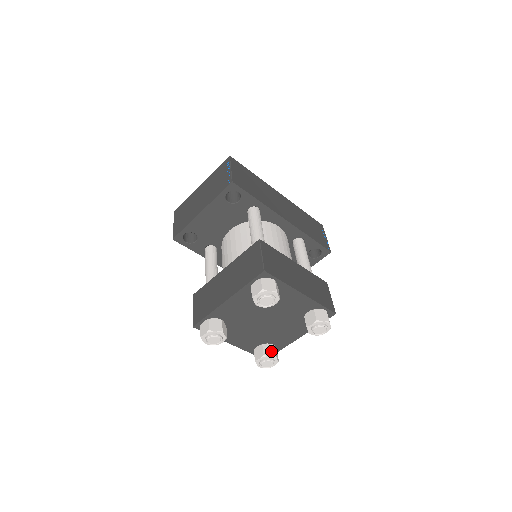
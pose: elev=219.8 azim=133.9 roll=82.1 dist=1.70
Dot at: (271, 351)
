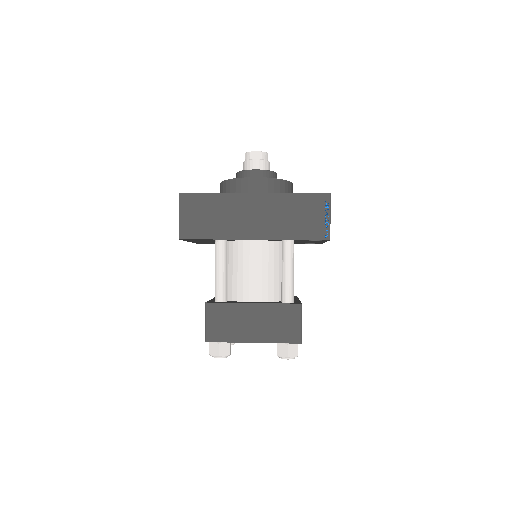
Dot at: occluded
